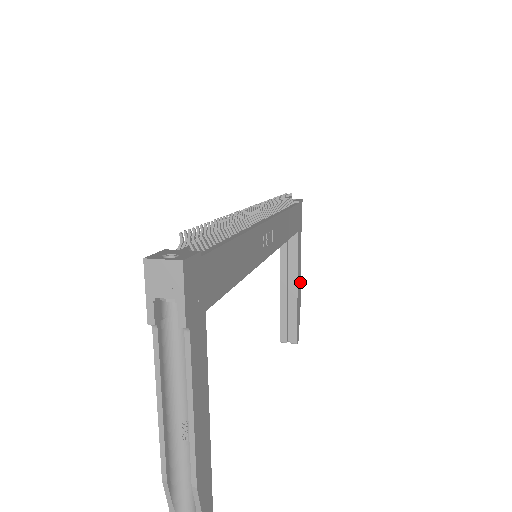
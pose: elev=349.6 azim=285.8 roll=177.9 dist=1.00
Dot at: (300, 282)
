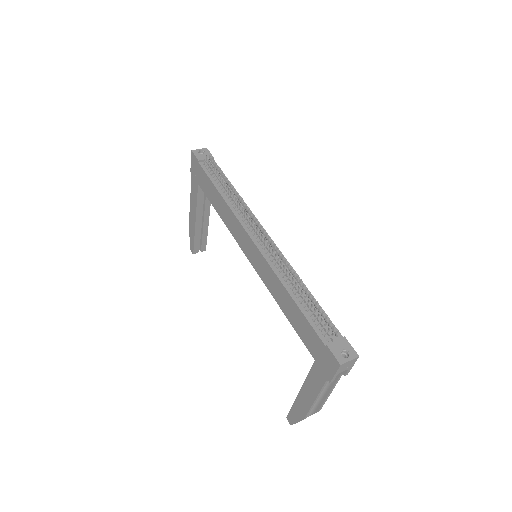
Dot at: occluded
